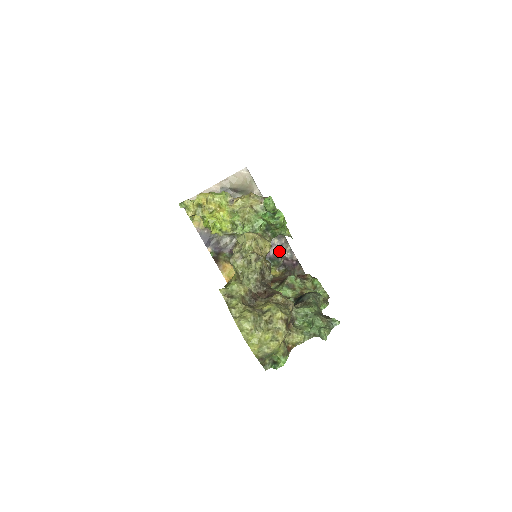
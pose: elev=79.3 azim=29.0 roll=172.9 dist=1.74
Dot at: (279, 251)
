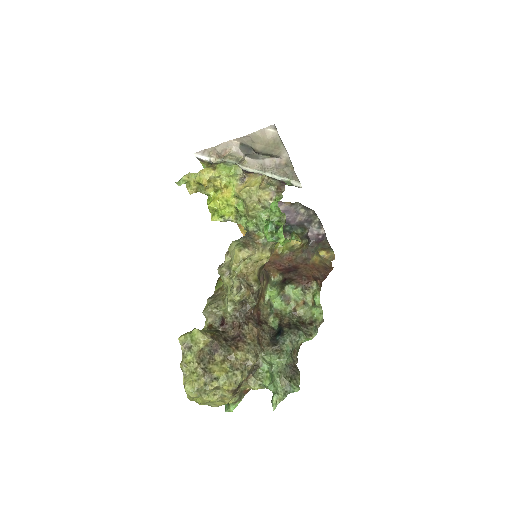
Dot at: (305, 221)
